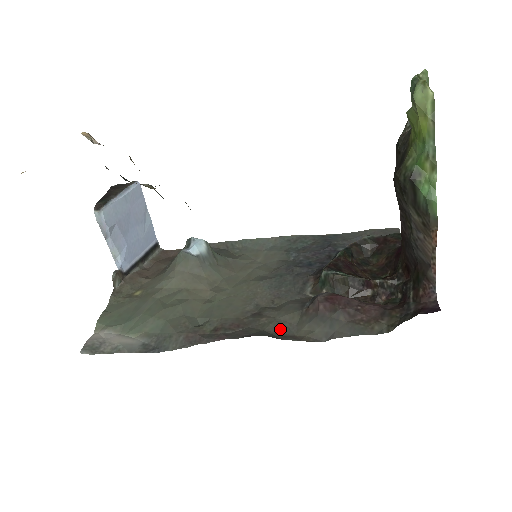
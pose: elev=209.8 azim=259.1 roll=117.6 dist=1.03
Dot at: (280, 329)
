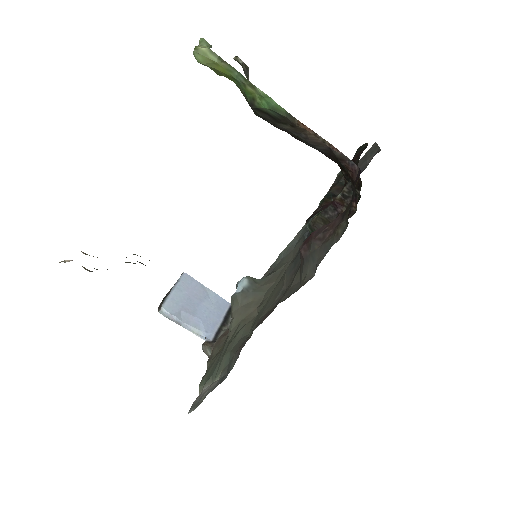
Dot at: (289, 294)
